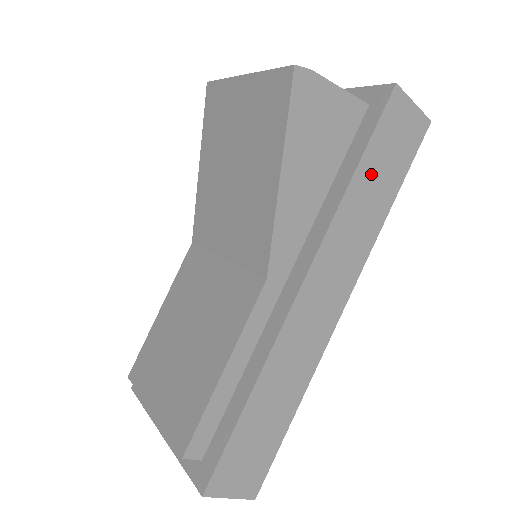
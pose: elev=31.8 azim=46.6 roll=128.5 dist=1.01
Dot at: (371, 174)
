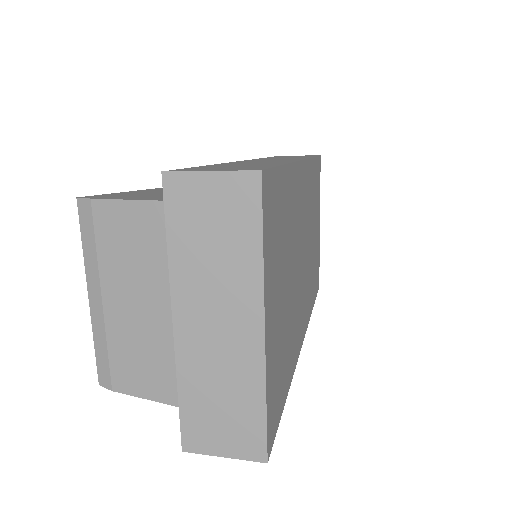
Dot at: occluded
